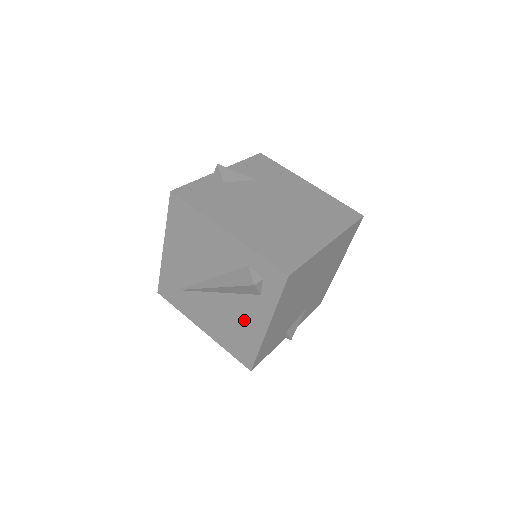
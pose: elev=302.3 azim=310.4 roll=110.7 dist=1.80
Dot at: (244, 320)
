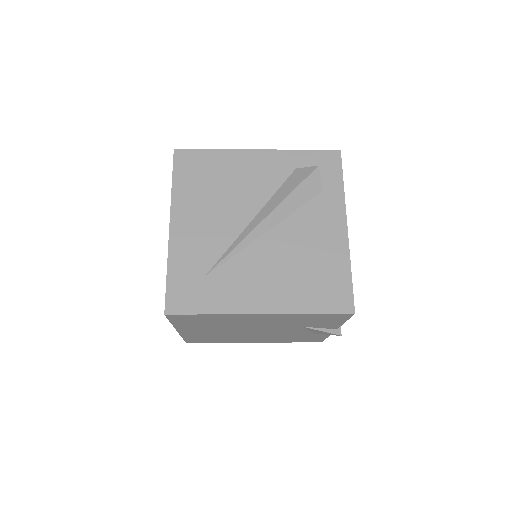
Dot at: (316, 240)
